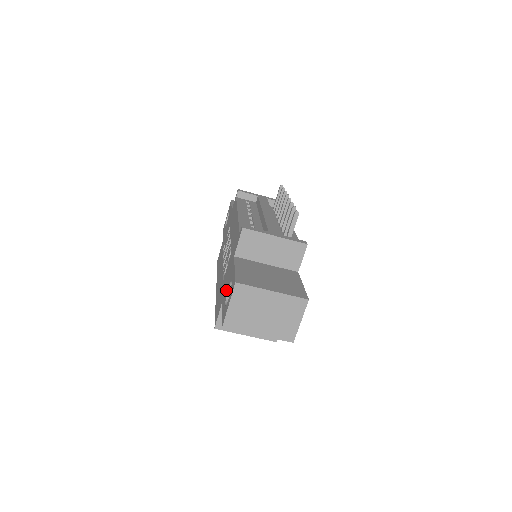
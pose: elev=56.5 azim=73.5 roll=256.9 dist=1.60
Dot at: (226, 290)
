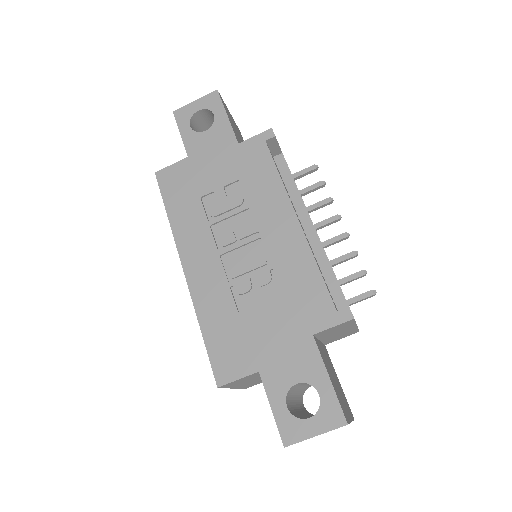
Dot at: (283, 374)
